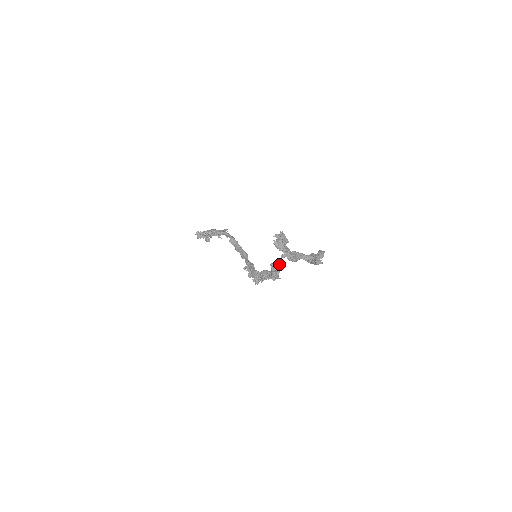
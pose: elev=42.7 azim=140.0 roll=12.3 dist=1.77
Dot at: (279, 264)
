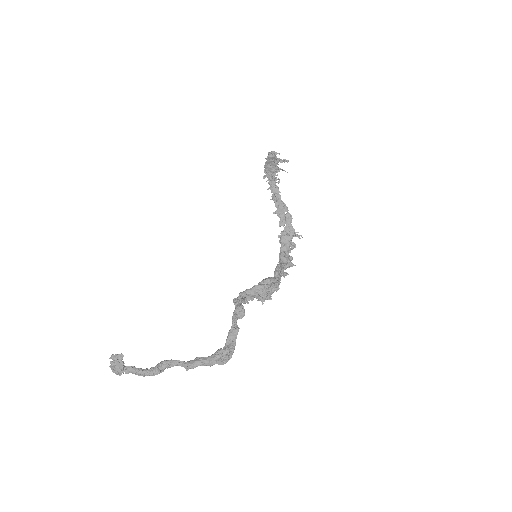
Dot at: (242, 301)
